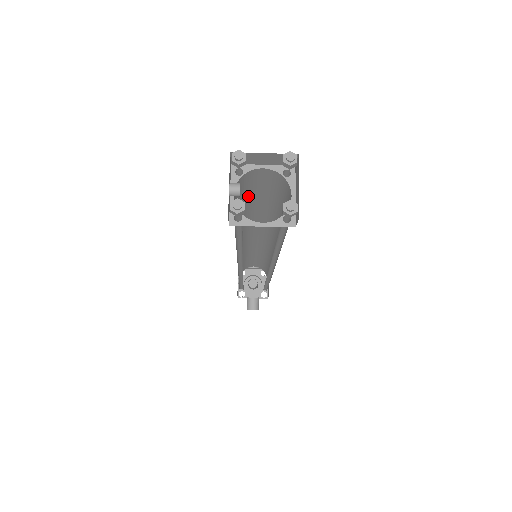
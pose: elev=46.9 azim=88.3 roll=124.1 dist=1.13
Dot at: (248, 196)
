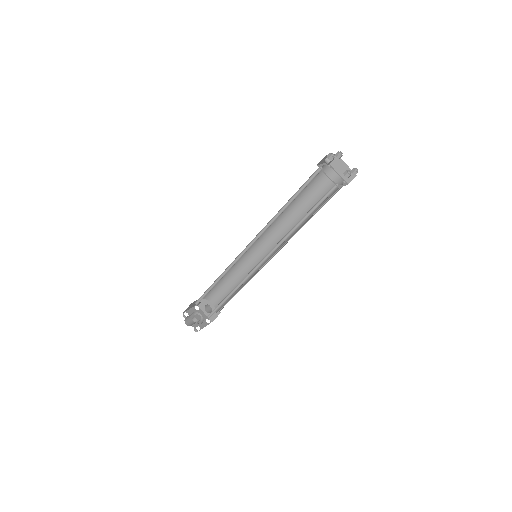
Dot at: (311, 192)
